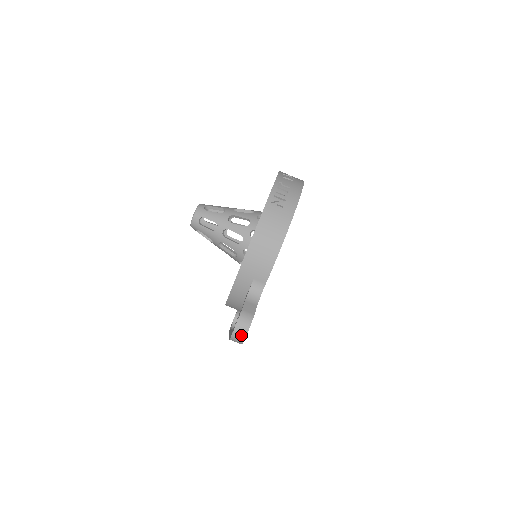
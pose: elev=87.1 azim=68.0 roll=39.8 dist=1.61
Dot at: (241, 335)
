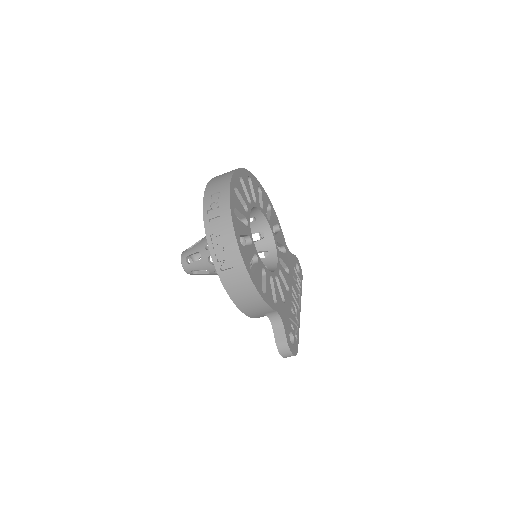
Dot at: (290, 356)
